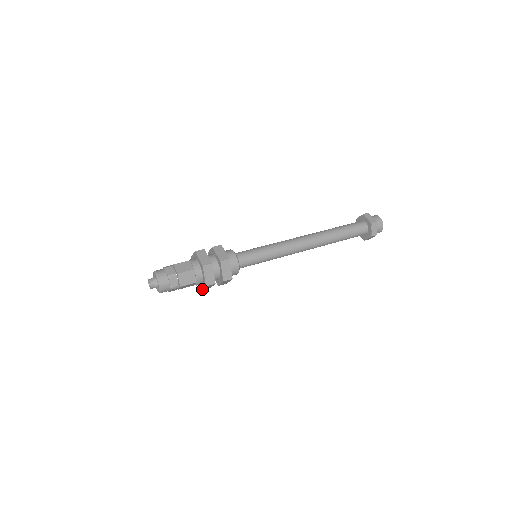
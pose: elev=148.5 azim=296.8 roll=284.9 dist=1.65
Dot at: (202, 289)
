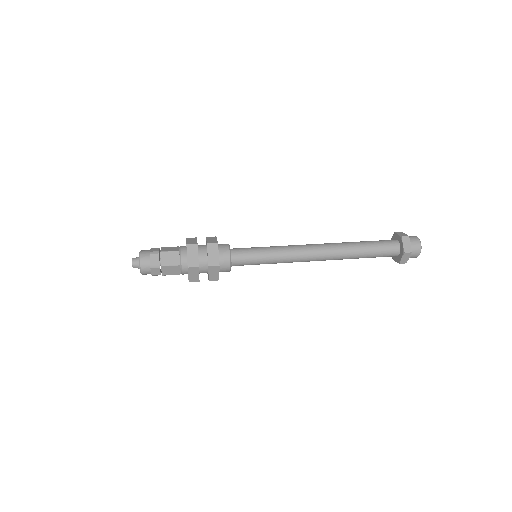
Dot at: (188, 278)
